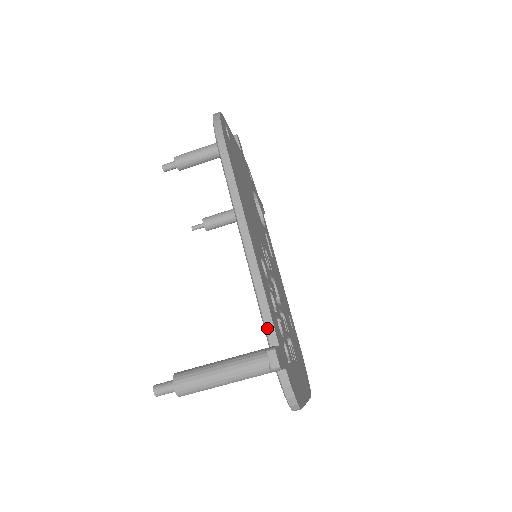
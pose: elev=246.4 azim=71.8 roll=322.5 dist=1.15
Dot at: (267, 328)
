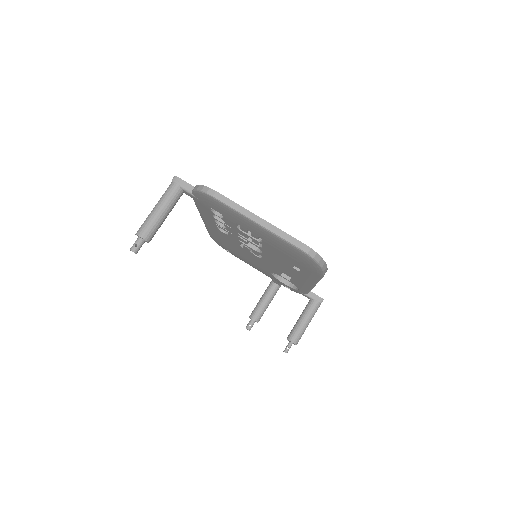
Dot at: occluded
